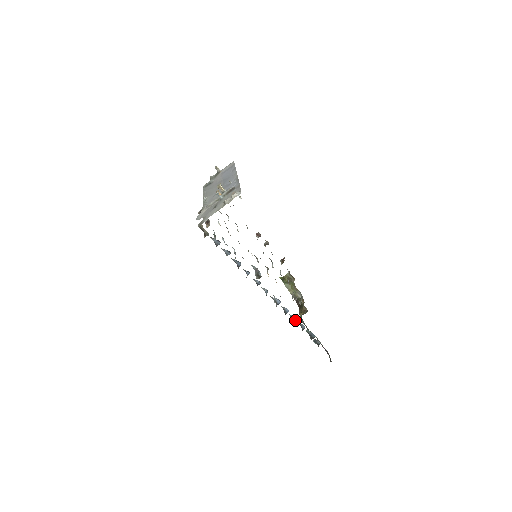
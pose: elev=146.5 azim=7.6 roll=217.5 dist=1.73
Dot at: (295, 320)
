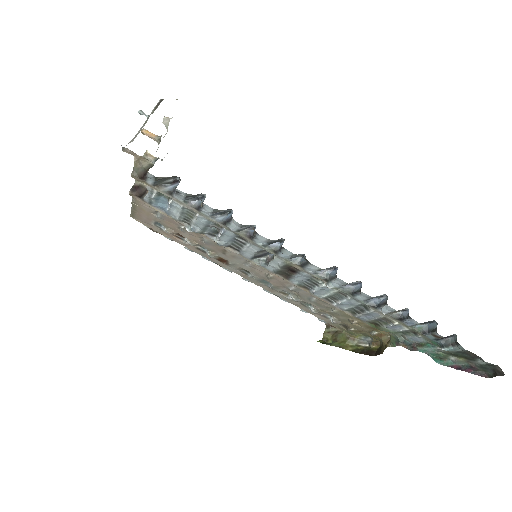
Dot at: (383, 300)
